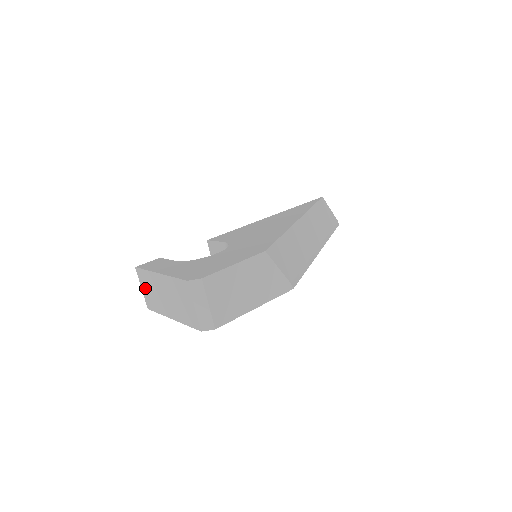
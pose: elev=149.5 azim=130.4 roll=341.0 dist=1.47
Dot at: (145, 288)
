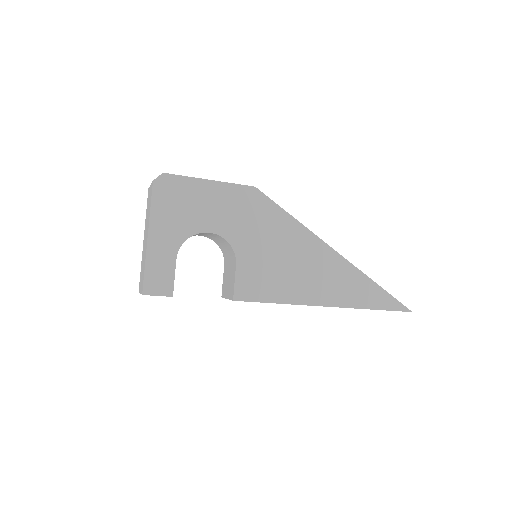
Dot at: (141, 283)
